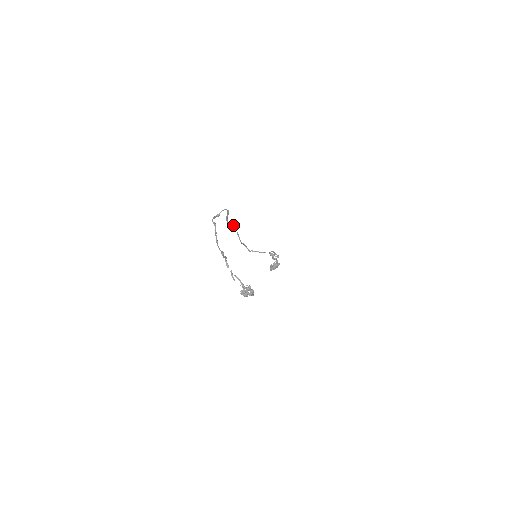
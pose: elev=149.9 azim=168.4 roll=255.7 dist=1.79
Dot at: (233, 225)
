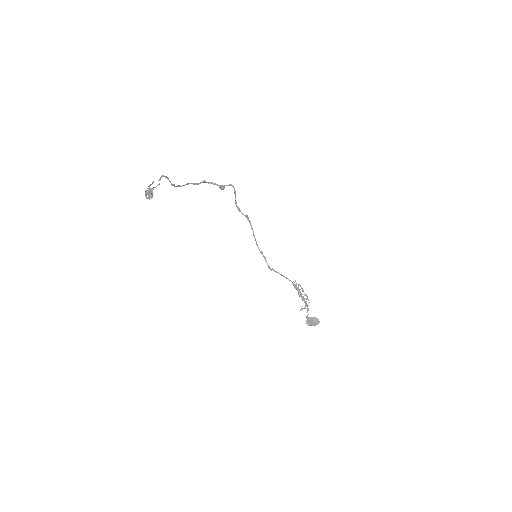
Dot at: (246, 216)
